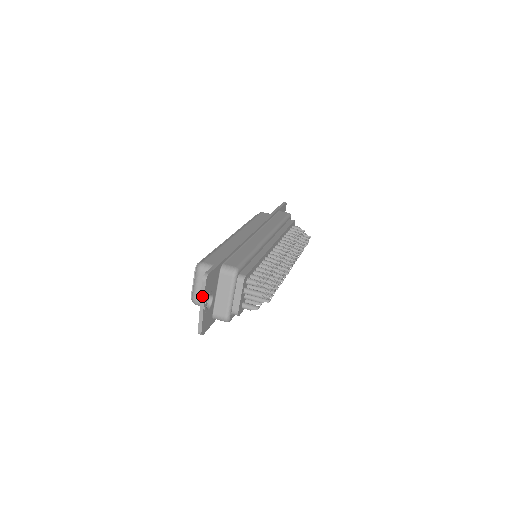
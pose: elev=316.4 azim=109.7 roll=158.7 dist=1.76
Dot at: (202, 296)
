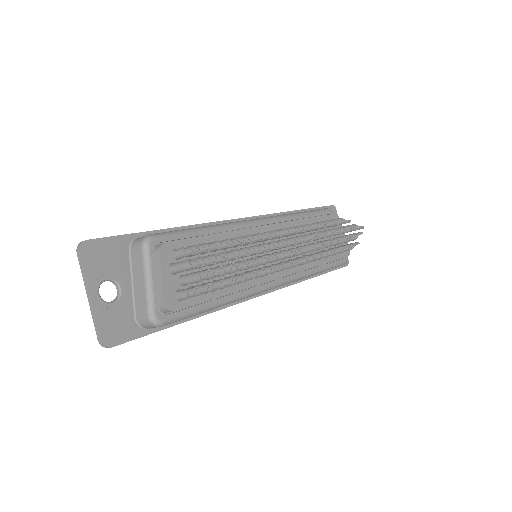
Dot at: (83, 277)
